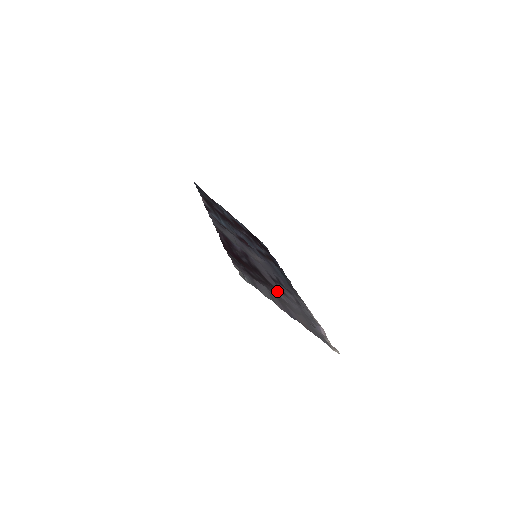
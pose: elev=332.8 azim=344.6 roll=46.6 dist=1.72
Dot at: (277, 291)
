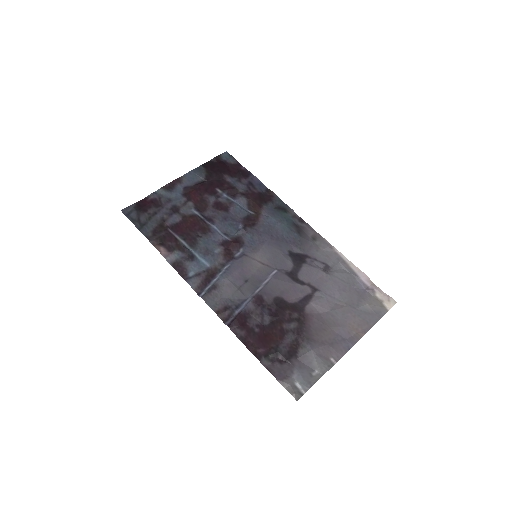
Dot at: (311, 309)
